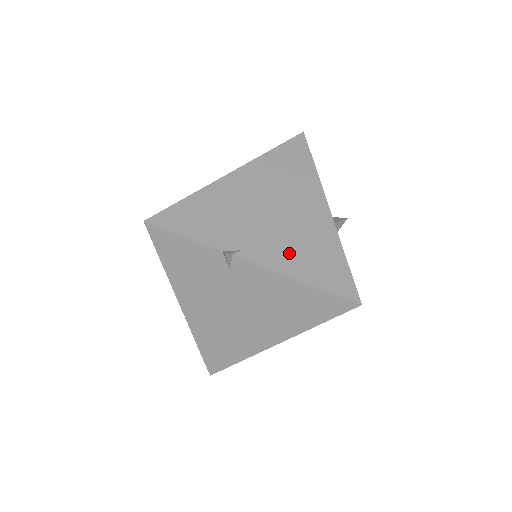
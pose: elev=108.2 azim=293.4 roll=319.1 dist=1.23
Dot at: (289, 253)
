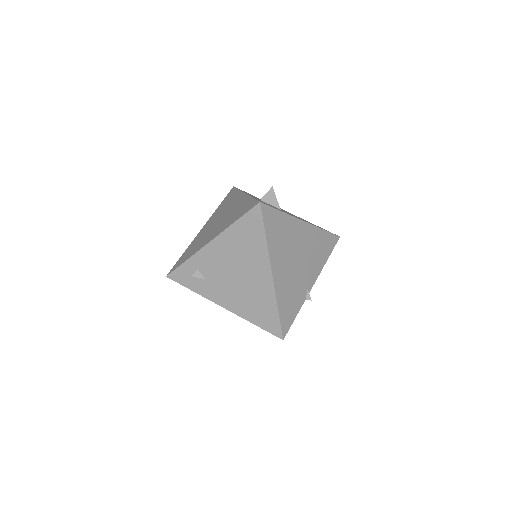
Dot at: (315, 262)
